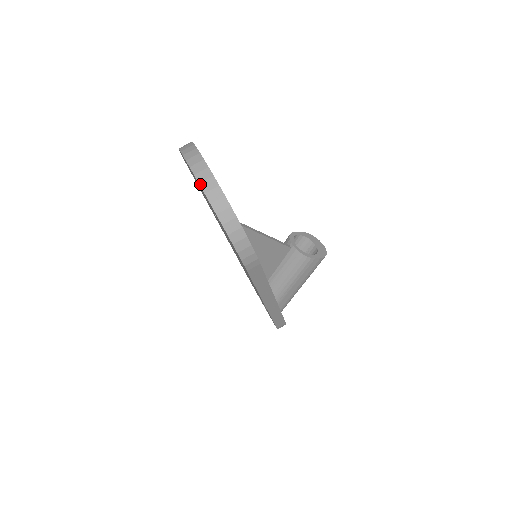
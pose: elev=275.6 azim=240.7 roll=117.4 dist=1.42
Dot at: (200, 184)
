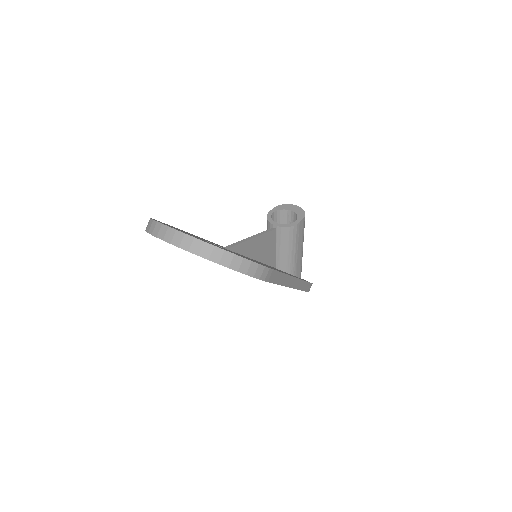
Dot at: (189, 251)
